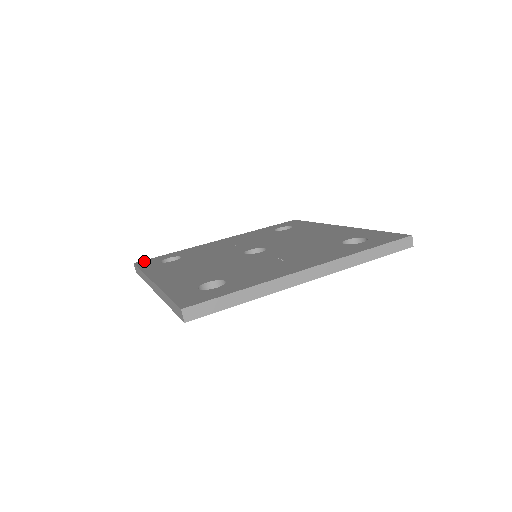
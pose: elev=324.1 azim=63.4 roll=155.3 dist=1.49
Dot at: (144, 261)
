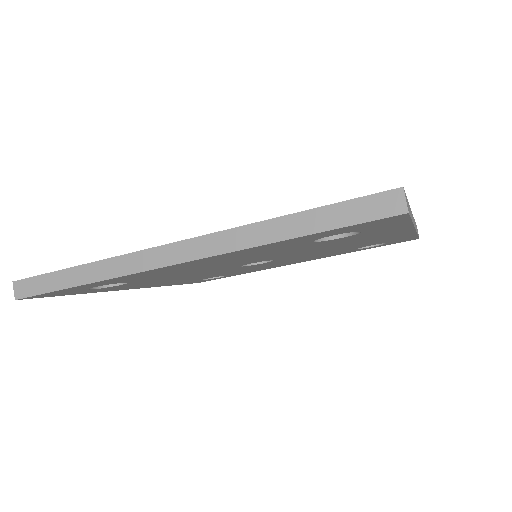
Dot at: occluded
